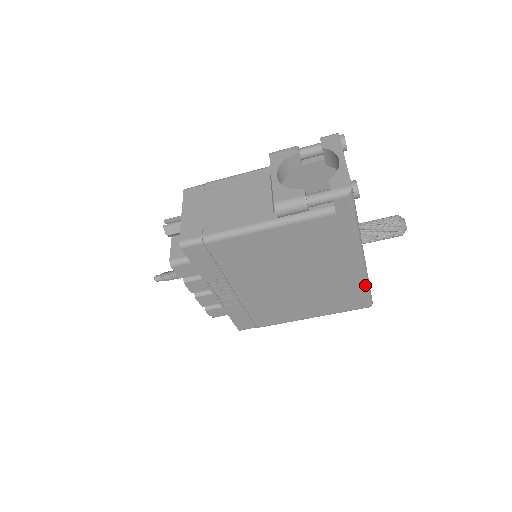
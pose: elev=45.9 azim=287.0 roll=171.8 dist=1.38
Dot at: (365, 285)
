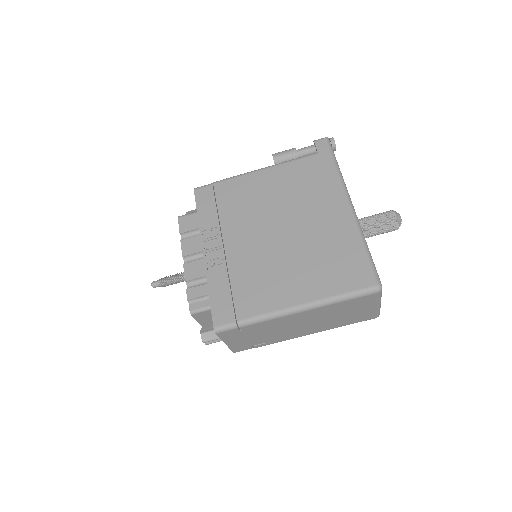
Dot at: (362, 243)
